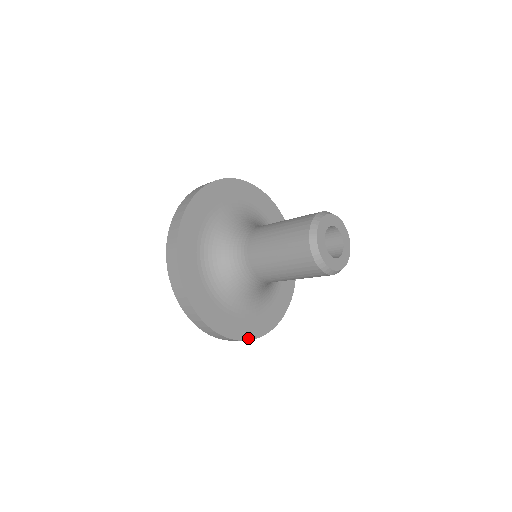
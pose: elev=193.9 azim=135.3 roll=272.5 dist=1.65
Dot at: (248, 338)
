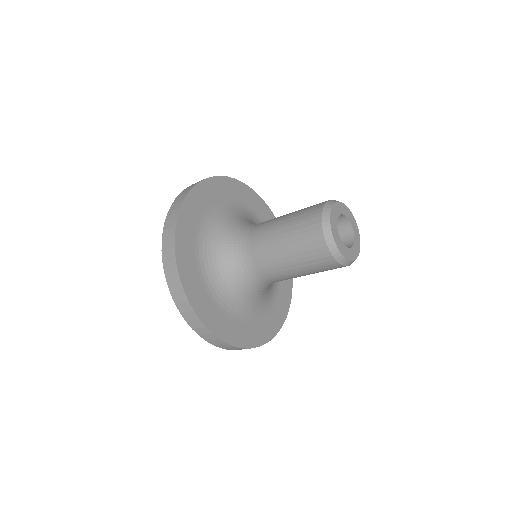
Dot at: (233, 343)
